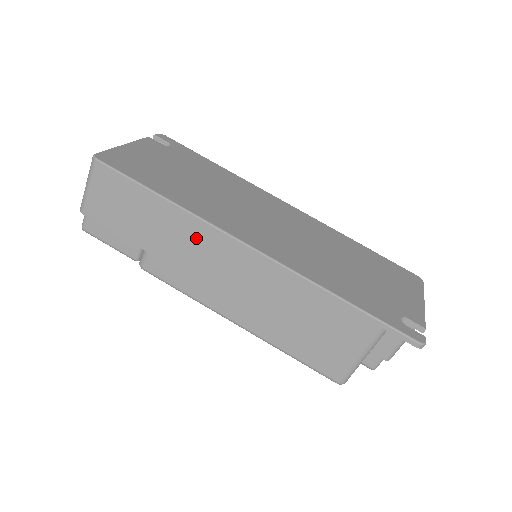
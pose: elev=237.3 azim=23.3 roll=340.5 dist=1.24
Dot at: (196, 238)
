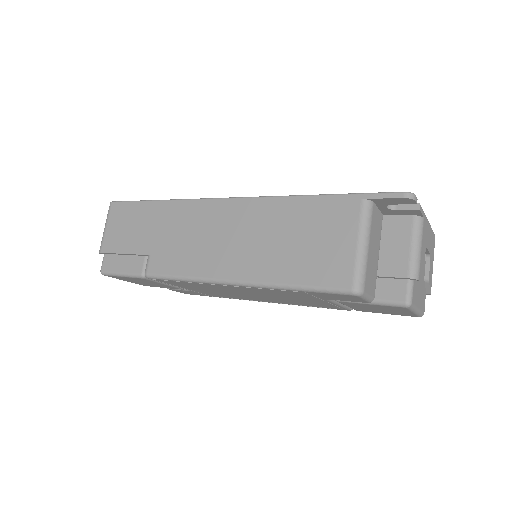
Dot at: (186, 217)
